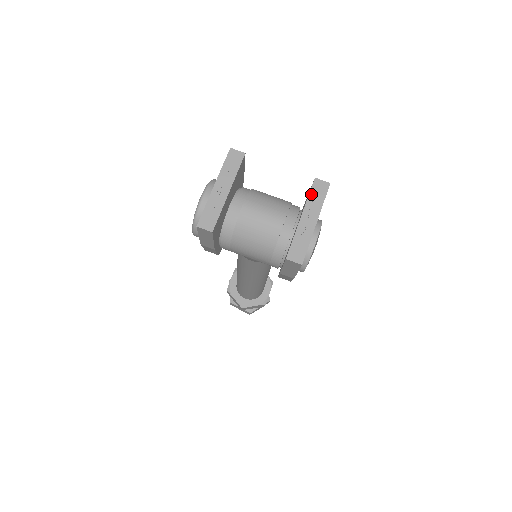
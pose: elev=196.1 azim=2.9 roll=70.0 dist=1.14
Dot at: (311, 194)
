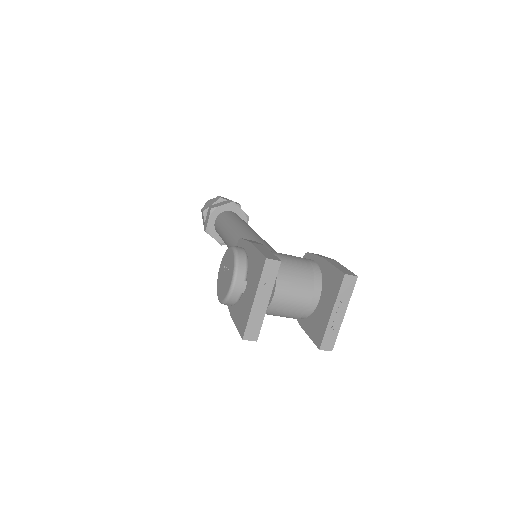
Dot at: (341, 290)
